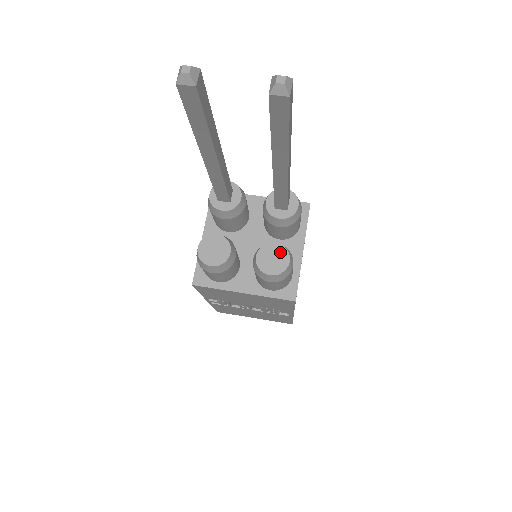
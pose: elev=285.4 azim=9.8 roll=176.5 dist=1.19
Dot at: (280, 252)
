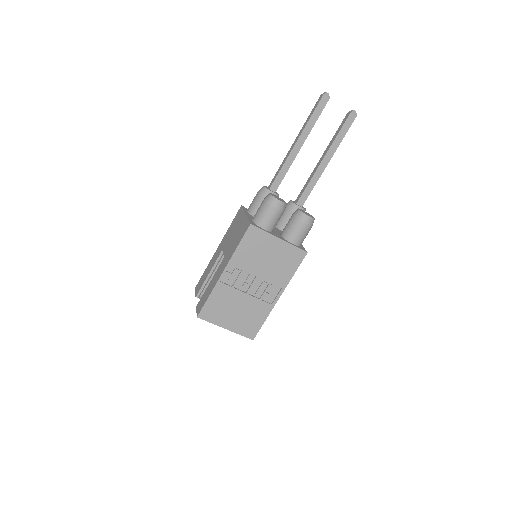
Dot at: occluded
